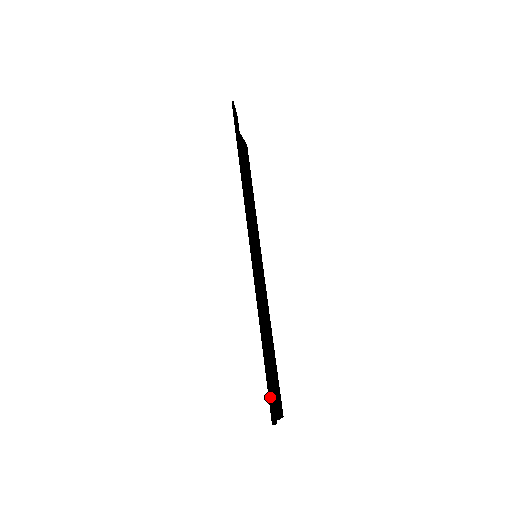
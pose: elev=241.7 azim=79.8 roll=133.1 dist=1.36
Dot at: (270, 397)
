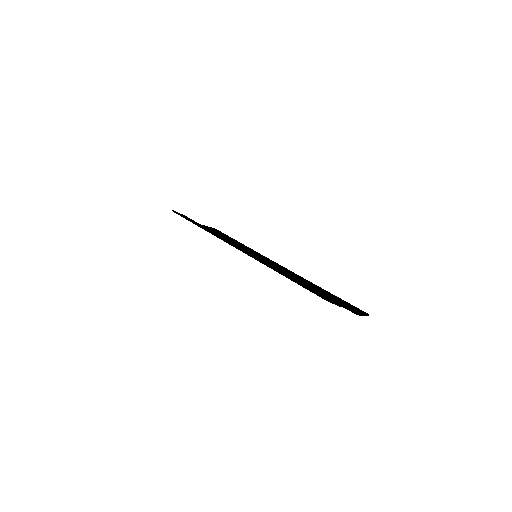
Dot at: (313, 292)
